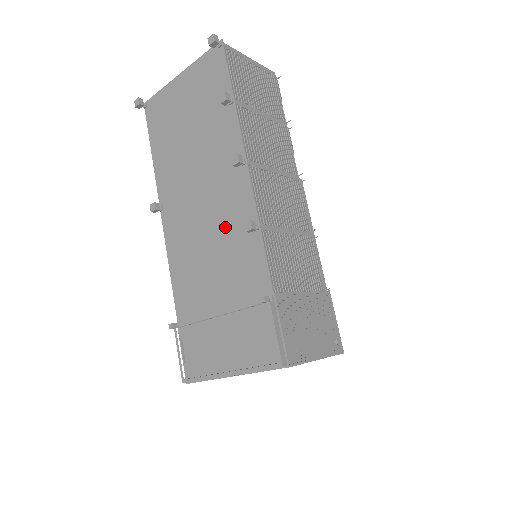
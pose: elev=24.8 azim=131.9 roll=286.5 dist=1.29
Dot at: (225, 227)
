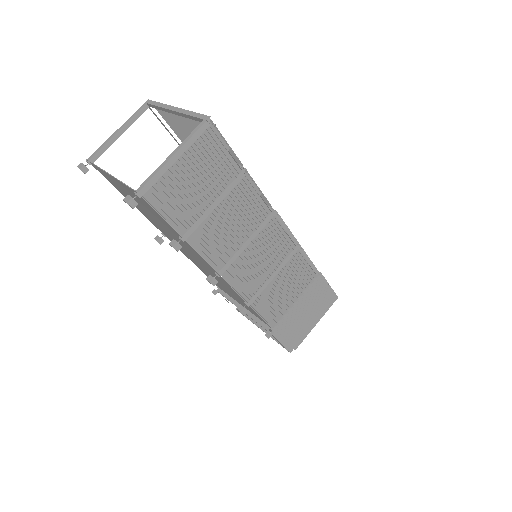
Dot at: occluded
